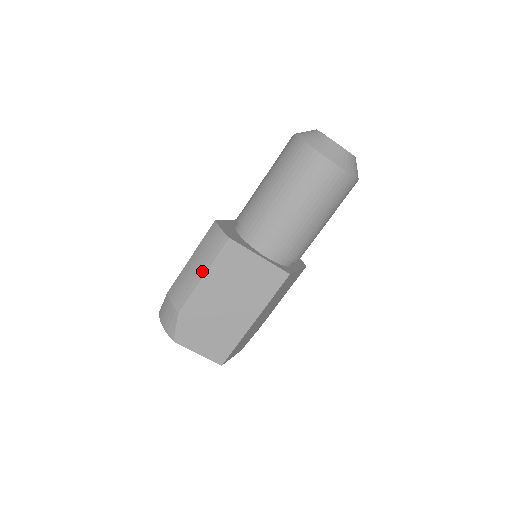
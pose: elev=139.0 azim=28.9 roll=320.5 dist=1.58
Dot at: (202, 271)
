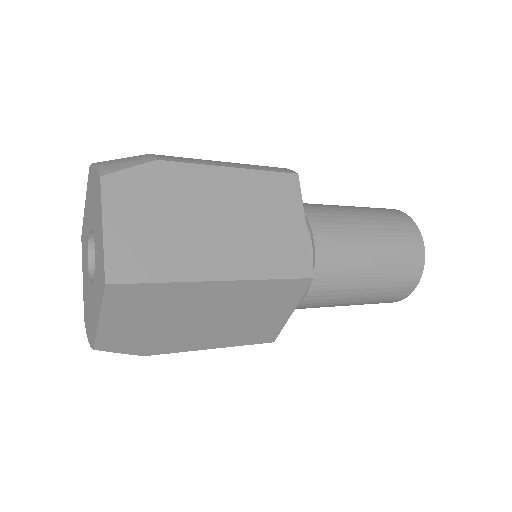
Dot at: (236, 165)
